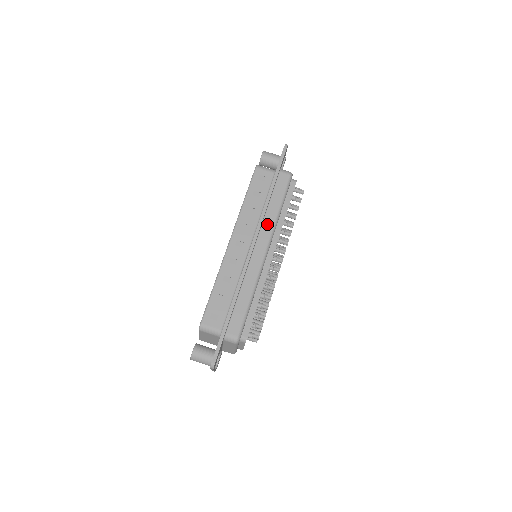
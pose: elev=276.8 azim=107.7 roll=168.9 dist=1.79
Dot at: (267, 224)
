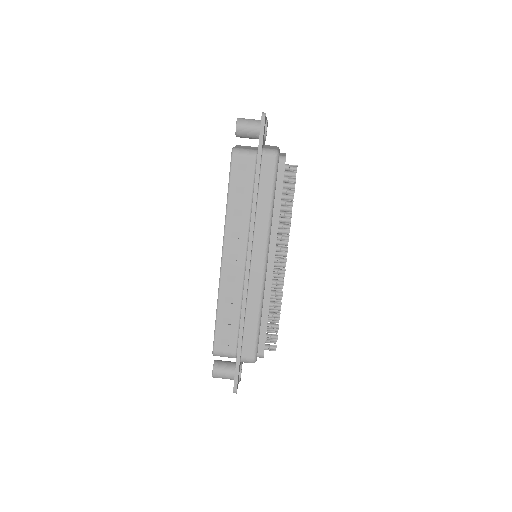
Dot at: (260, 228)
